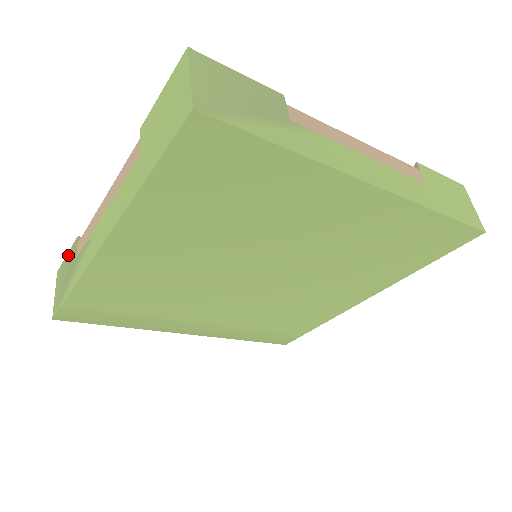
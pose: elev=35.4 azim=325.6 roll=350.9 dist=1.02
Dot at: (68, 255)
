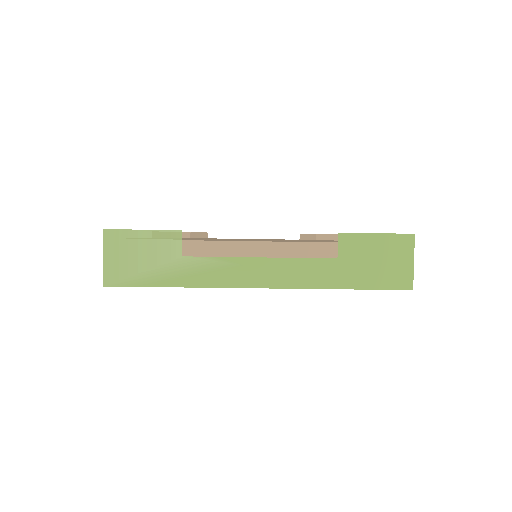
Dot at: (149, 234)
